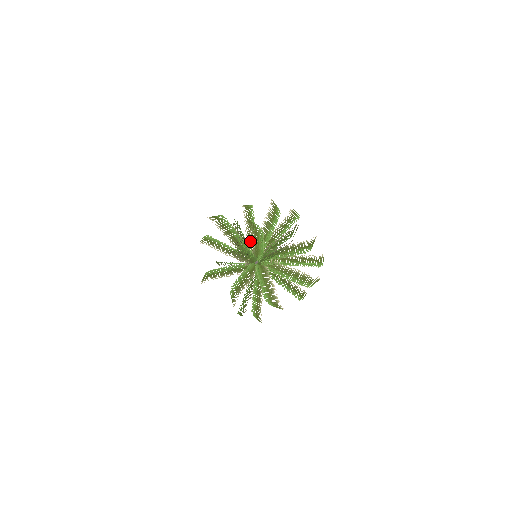
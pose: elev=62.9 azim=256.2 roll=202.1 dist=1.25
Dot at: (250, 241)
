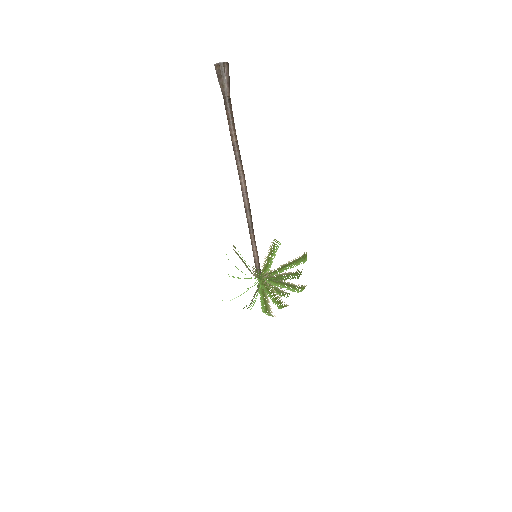
Dot at: occluded
